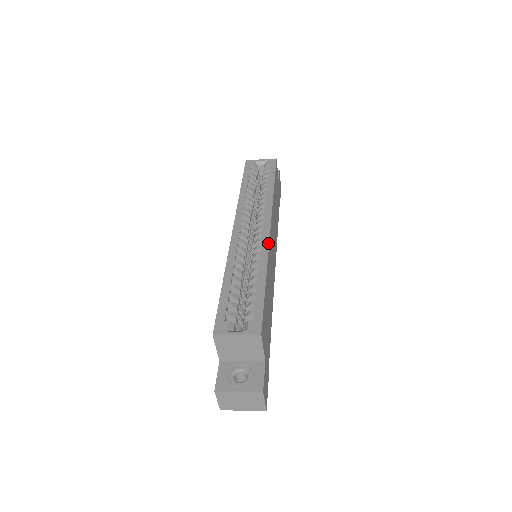
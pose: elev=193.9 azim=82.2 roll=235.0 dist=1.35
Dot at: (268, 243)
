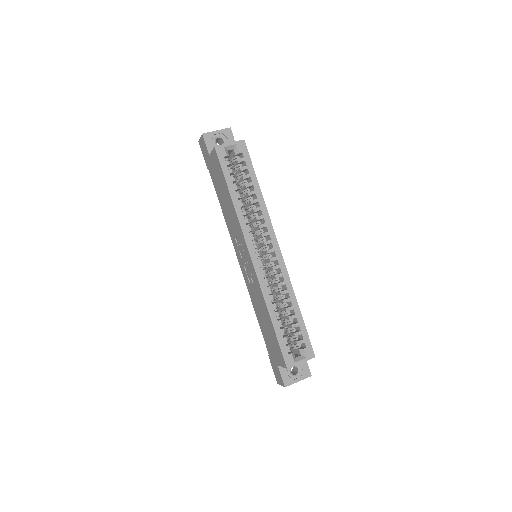
Dot at: (286, 269)
